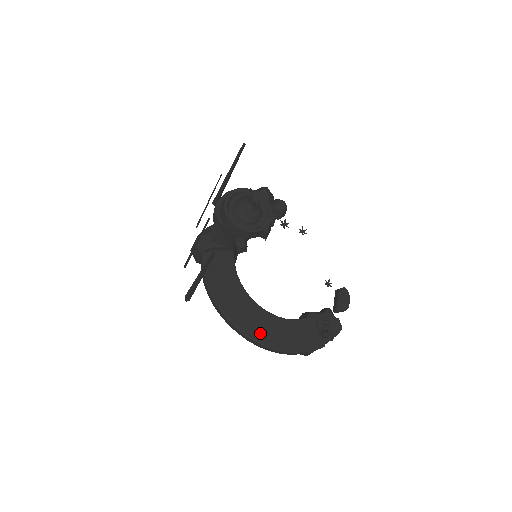
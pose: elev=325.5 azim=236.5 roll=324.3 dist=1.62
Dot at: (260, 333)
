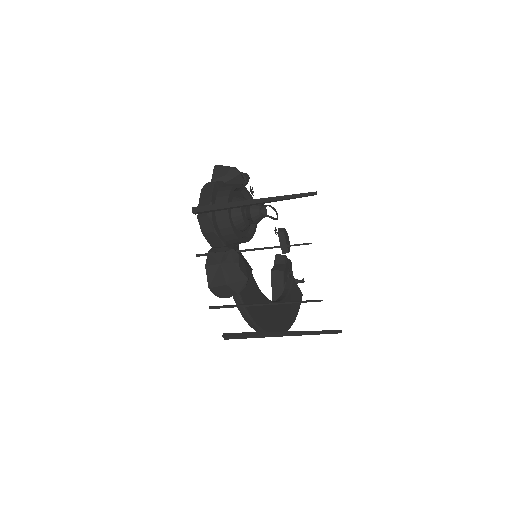
Dot at: (283, 324)
